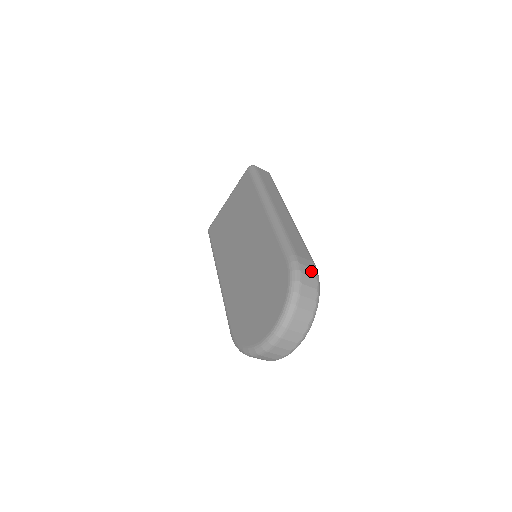
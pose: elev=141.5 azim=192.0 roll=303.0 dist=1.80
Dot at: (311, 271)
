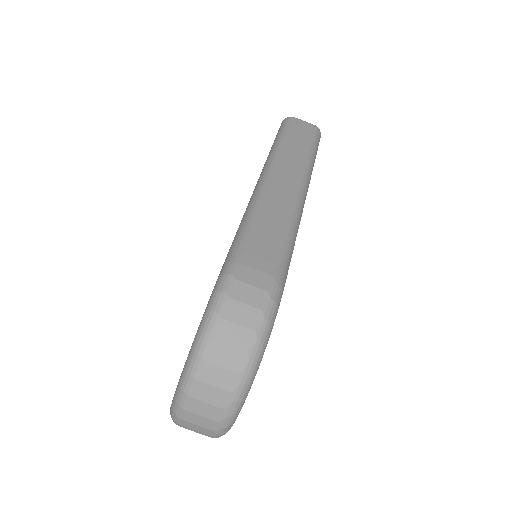
Dot at: (256, 294)
